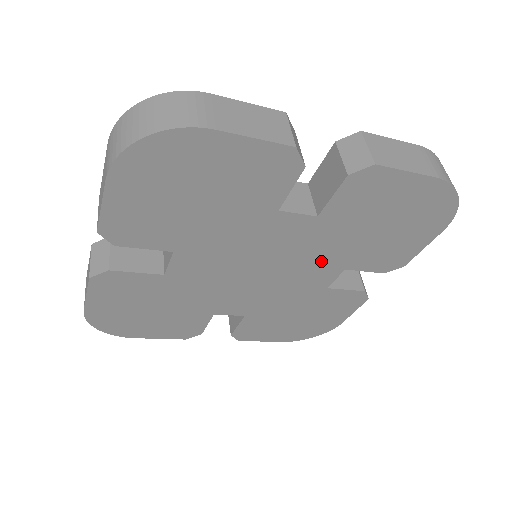
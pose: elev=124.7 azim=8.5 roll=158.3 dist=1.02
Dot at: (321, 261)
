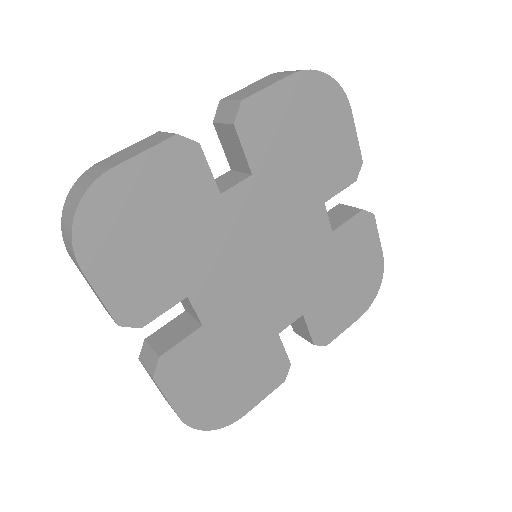
Dot at: (301, 288)
